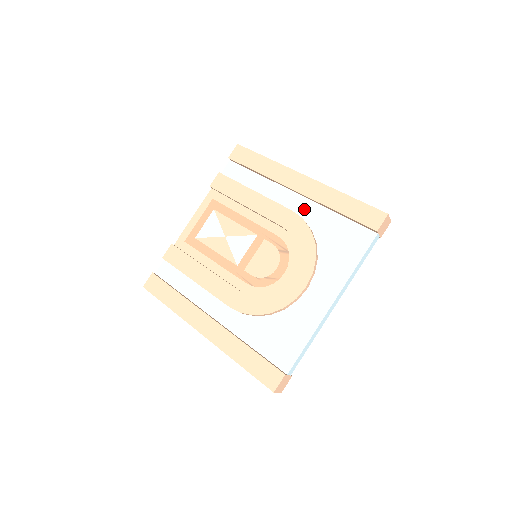
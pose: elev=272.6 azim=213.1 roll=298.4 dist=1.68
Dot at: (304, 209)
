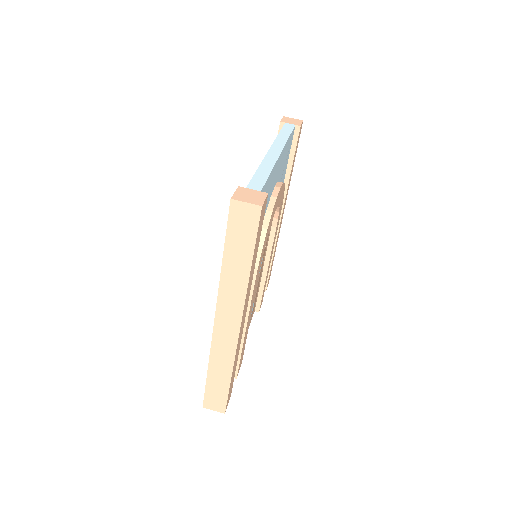
Dot at: occluded
